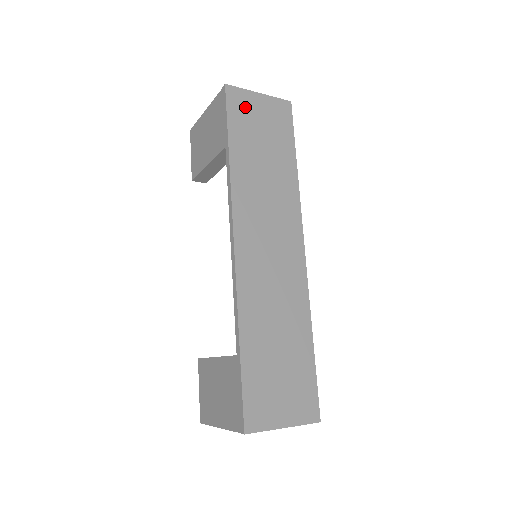
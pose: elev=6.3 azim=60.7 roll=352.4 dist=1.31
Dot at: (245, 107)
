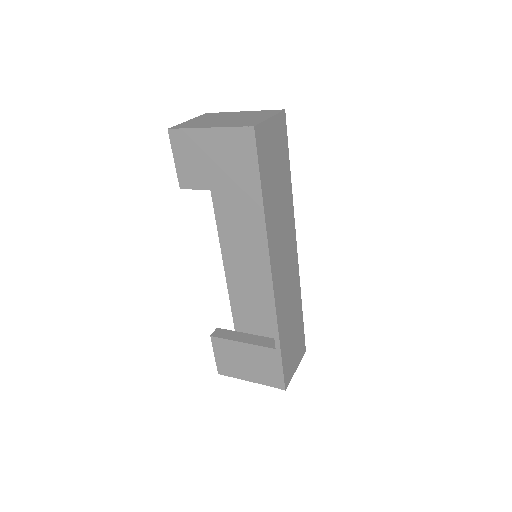
Dot at: (266, 143)
